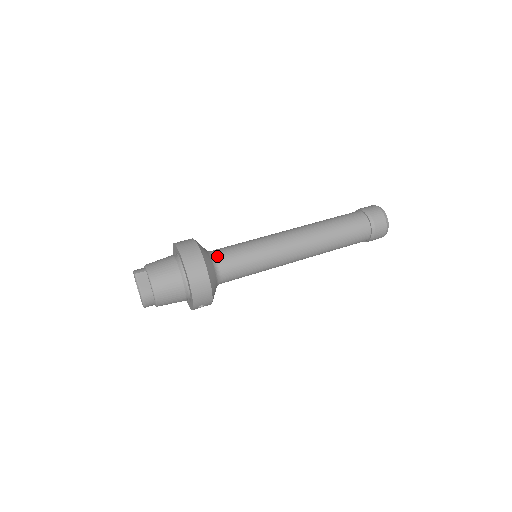
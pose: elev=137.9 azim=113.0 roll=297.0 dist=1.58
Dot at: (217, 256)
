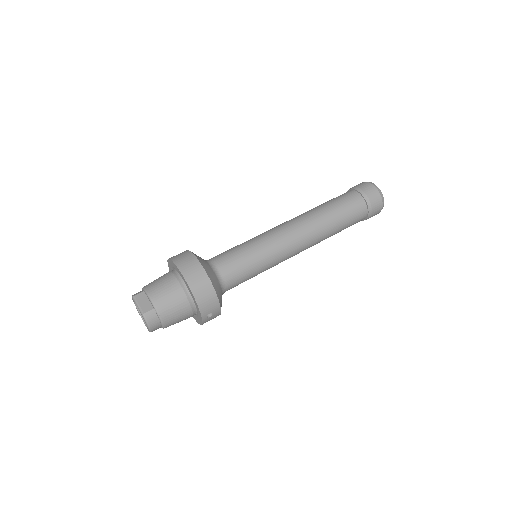
Dot at: (214, 261)
